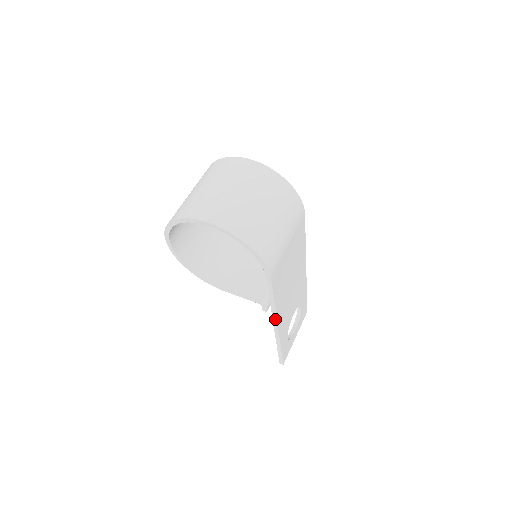
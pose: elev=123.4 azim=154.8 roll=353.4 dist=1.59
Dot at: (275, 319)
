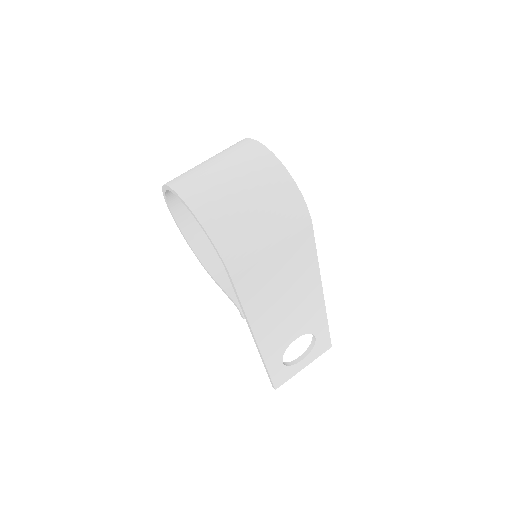
Dot at: (251, 331)
